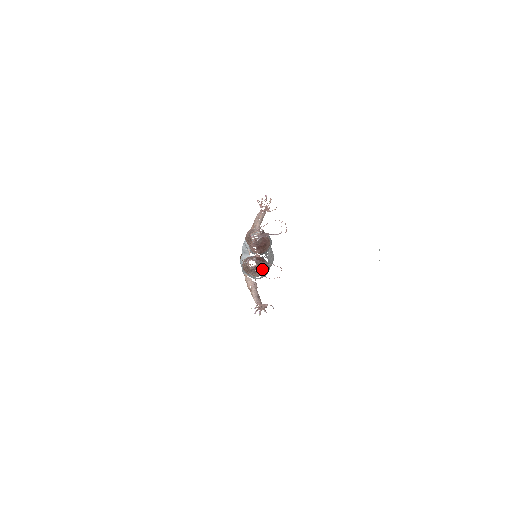
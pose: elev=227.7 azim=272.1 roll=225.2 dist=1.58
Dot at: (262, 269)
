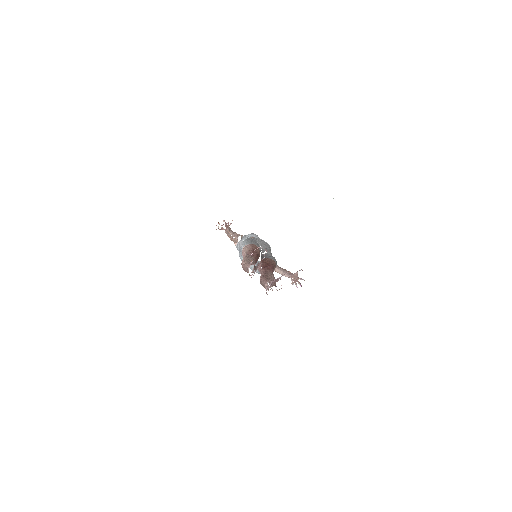
Dot at: (273, 268)
